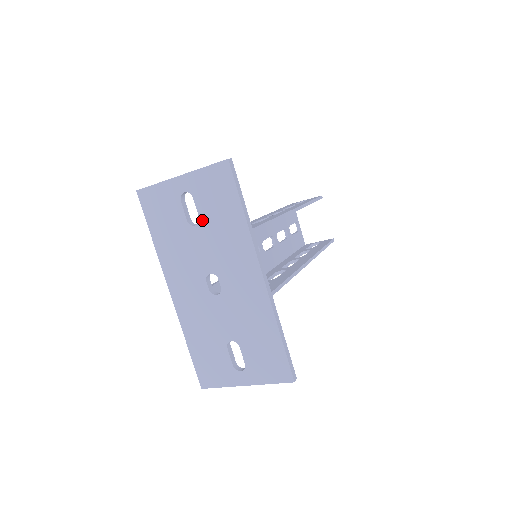
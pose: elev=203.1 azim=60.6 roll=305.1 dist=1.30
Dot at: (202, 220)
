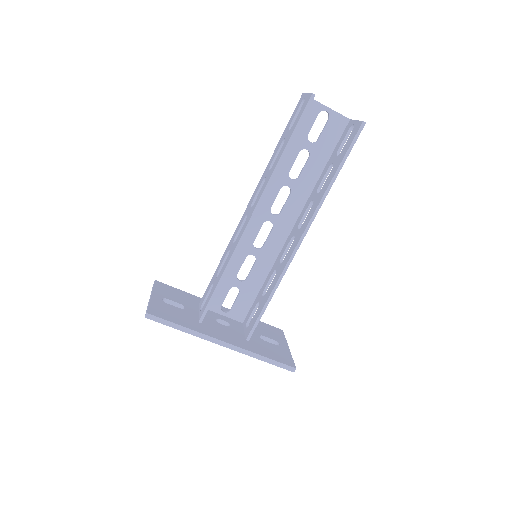
Dot at: occluded
